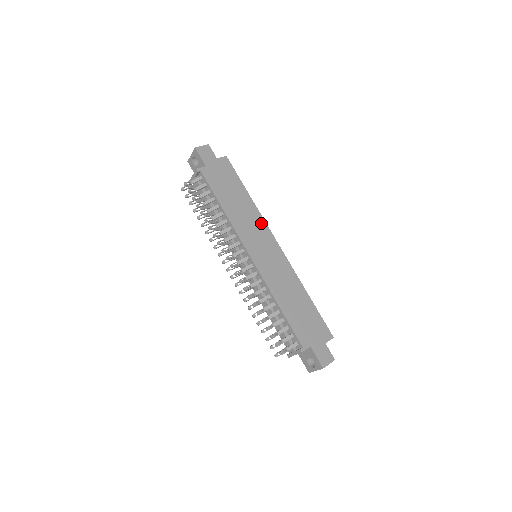
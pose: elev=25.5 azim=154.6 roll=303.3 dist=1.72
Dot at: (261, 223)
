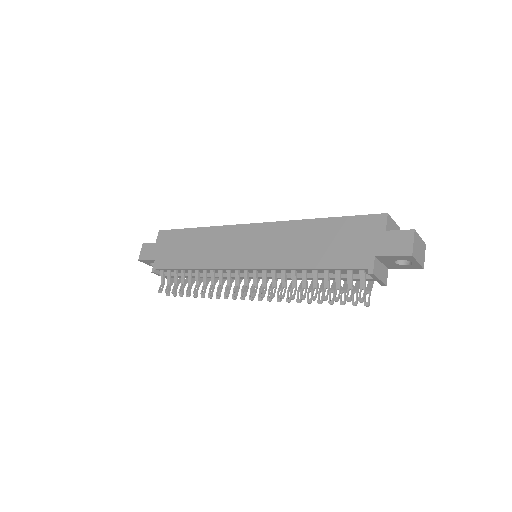
Dot at: (225, 232)
